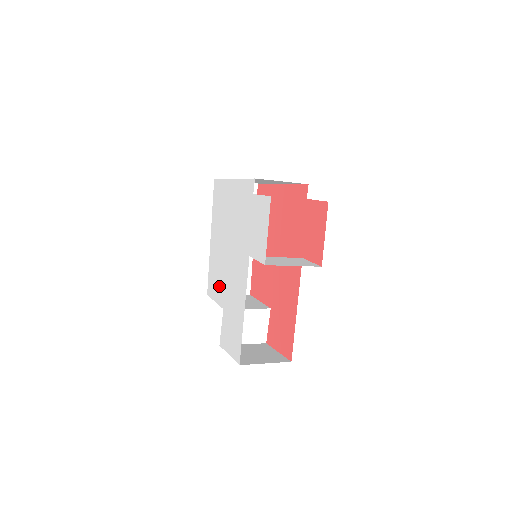
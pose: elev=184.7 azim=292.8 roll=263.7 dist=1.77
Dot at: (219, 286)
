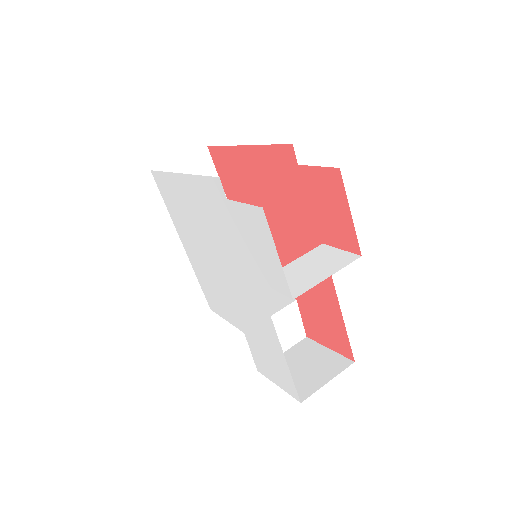
Dot at: (224, 305)
